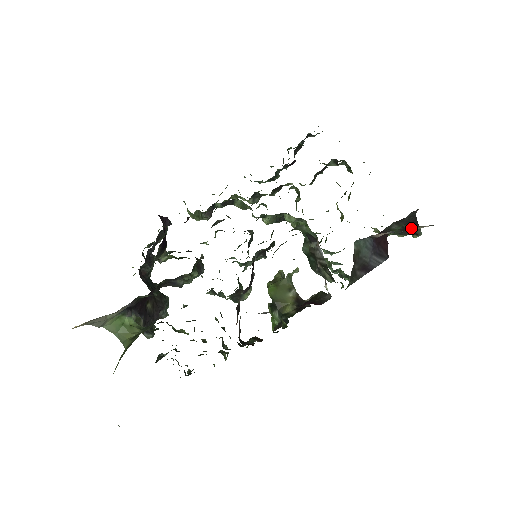
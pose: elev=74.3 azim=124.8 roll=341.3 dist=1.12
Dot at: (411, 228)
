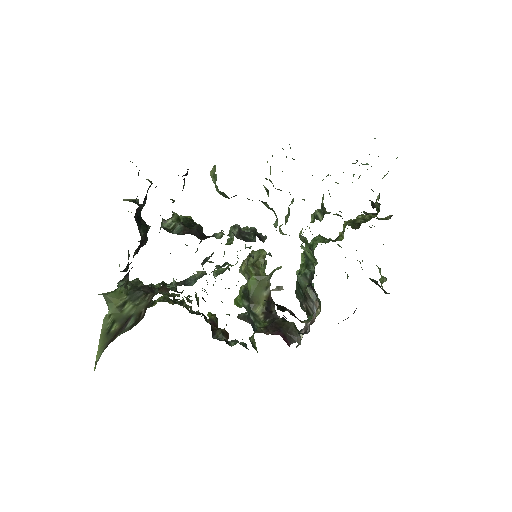
Dot at: occluded
